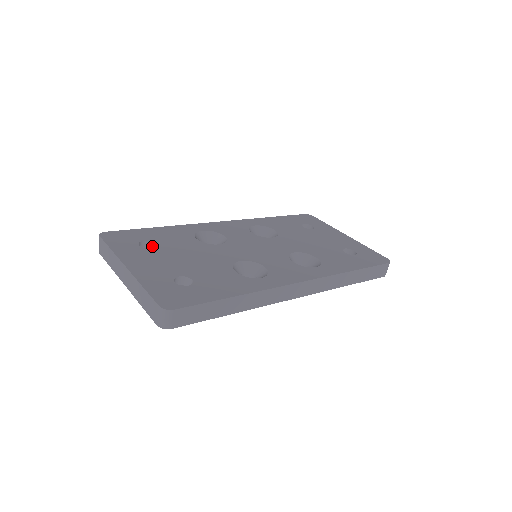
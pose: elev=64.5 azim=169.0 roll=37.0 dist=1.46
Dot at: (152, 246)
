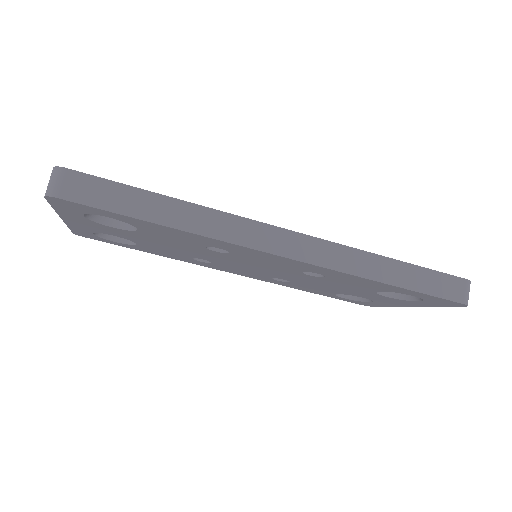
Dot at: occluded
